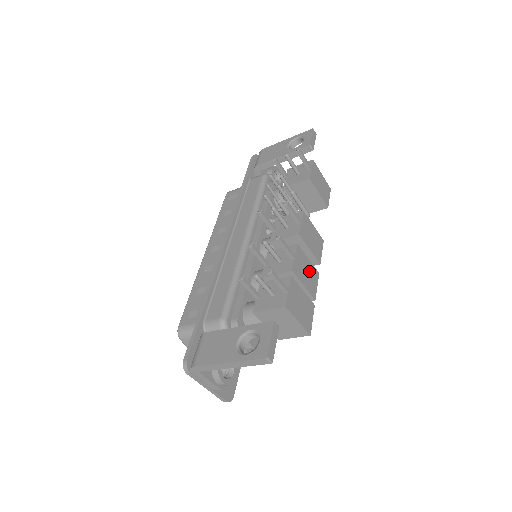
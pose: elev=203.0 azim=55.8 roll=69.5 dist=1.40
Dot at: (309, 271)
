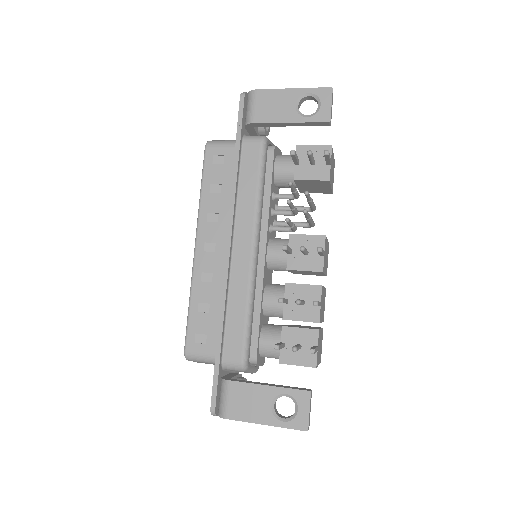
Dot at: (323, 299)
